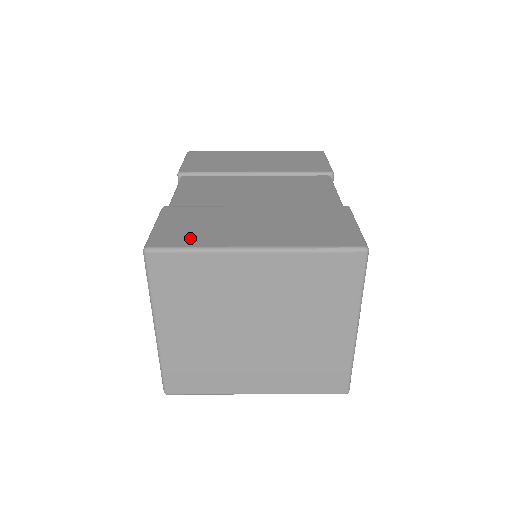
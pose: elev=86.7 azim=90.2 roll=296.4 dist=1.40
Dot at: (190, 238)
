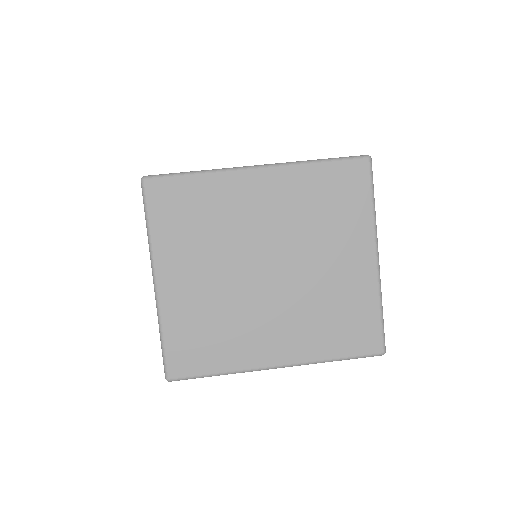
Dot at: occluded
